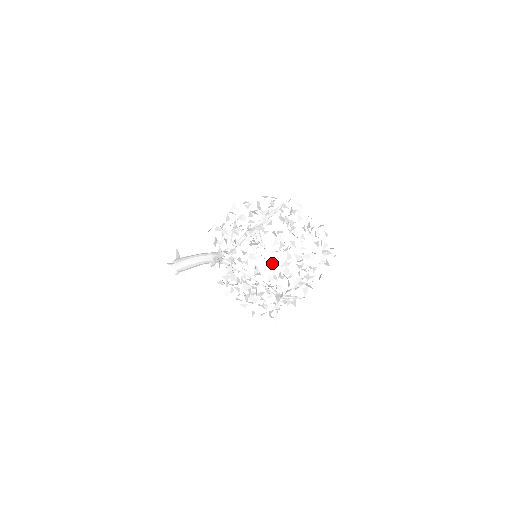
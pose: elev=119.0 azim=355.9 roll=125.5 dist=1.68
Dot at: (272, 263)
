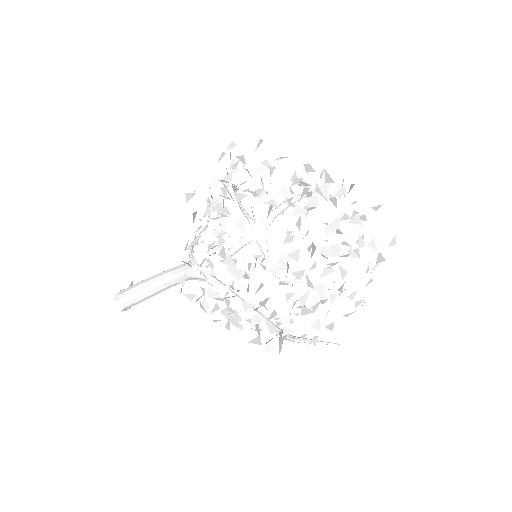
Dot at: (287, 201)
